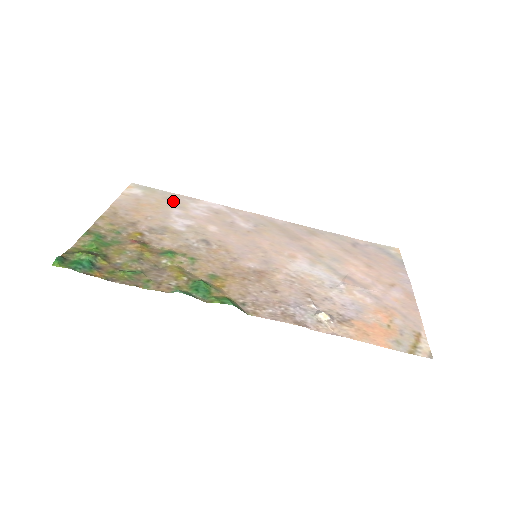
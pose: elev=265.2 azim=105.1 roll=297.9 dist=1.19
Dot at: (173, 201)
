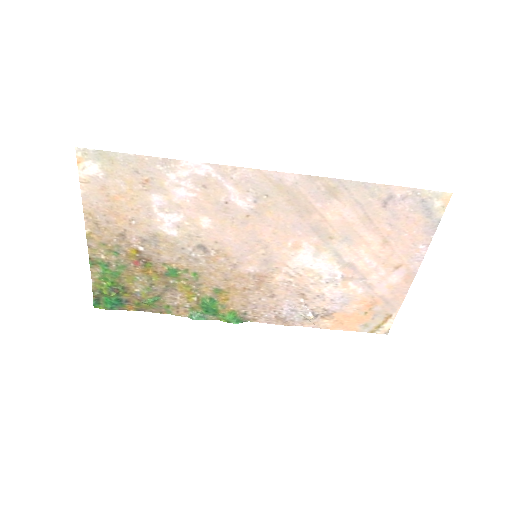
Dot at: (145, 177)
